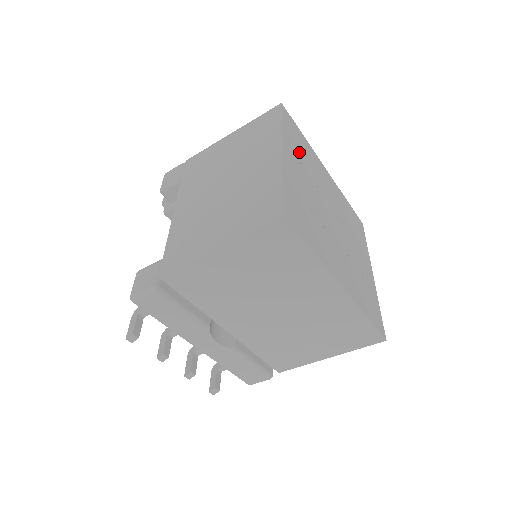
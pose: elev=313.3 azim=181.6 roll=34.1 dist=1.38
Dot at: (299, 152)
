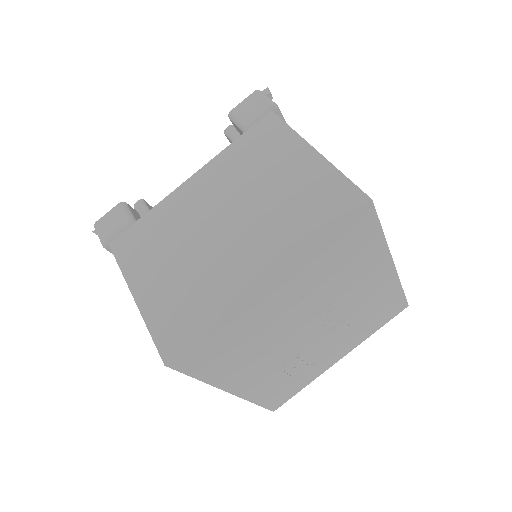
Dot at: (327, 266)
